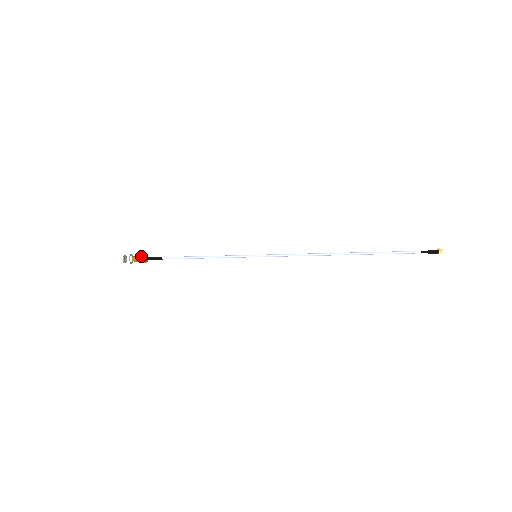
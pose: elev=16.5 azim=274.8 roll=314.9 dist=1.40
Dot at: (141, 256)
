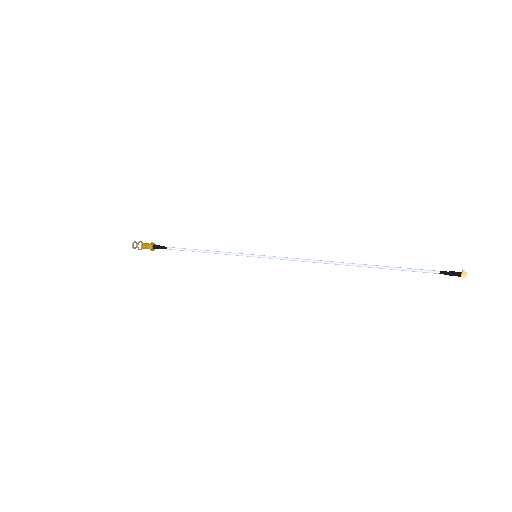
Dot at: (149, 244)
